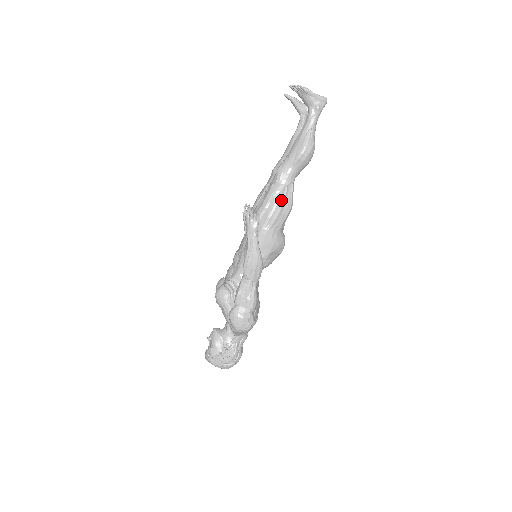
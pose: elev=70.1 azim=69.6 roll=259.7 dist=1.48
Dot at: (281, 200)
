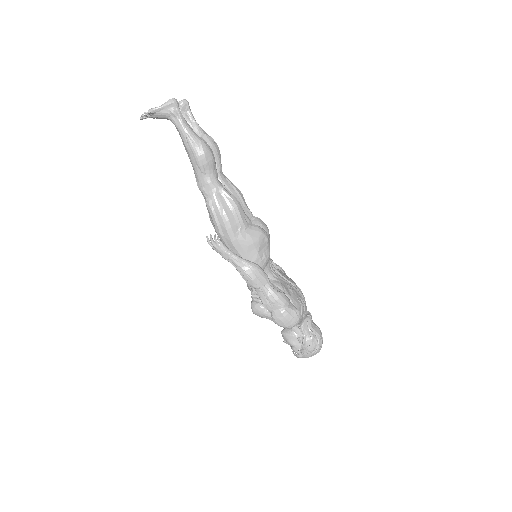
Dot at: (223, 208)
